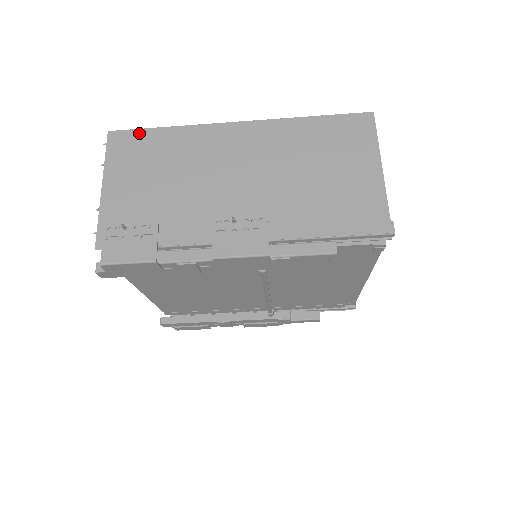
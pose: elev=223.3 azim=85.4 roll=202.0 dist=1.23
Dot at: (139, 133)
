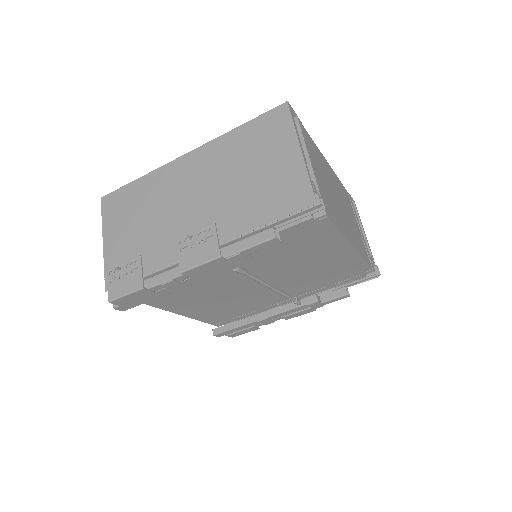
Dot at: (120, 191)
